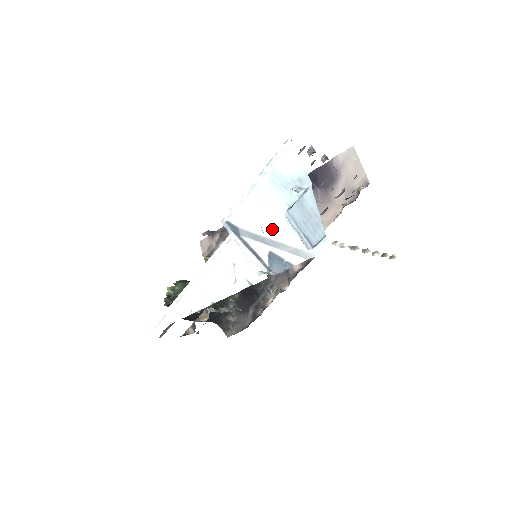
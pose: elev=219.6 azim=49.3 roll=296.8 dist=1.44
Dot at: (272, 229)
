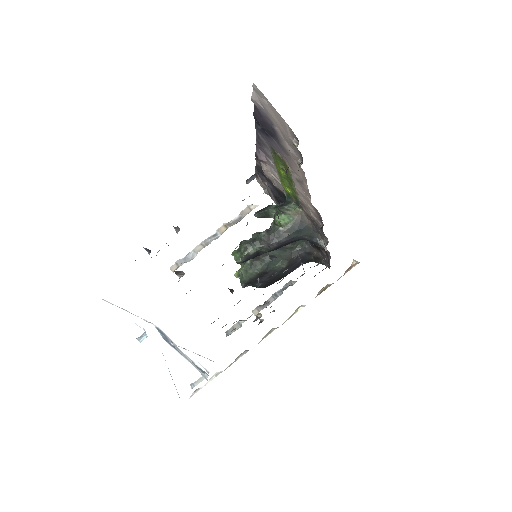
Dot at: occluded
